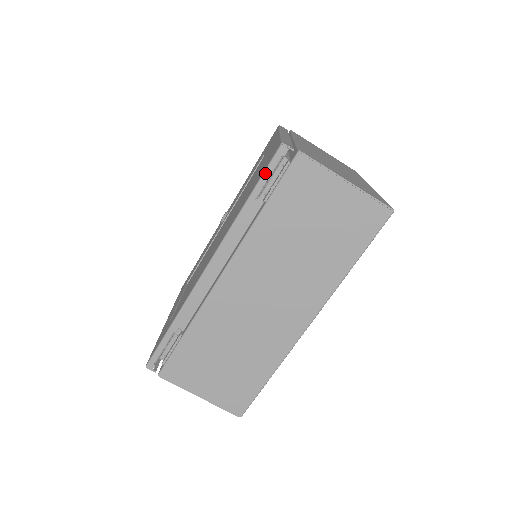
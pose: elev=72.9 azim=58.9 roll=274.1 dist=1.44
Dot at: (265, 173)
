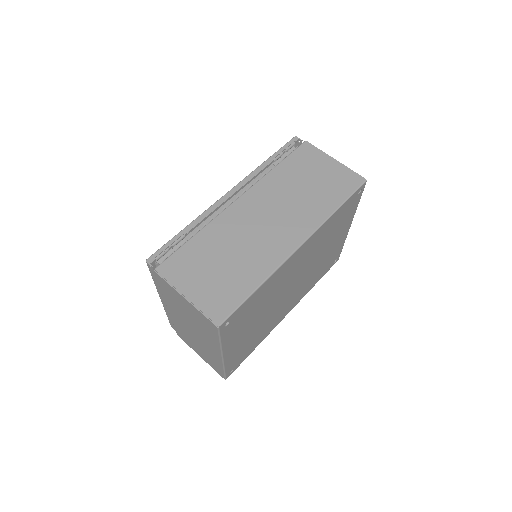
Dot at: (282, 147)
